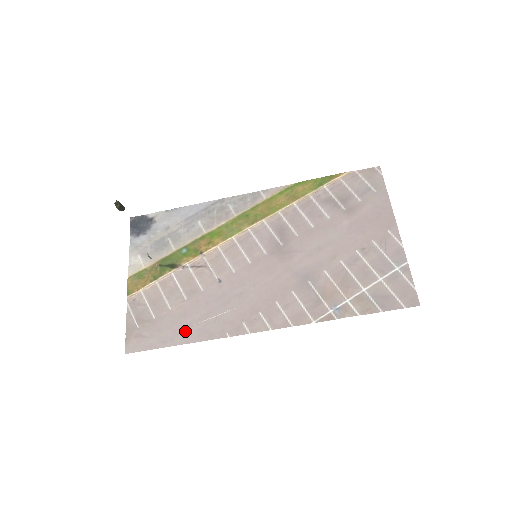
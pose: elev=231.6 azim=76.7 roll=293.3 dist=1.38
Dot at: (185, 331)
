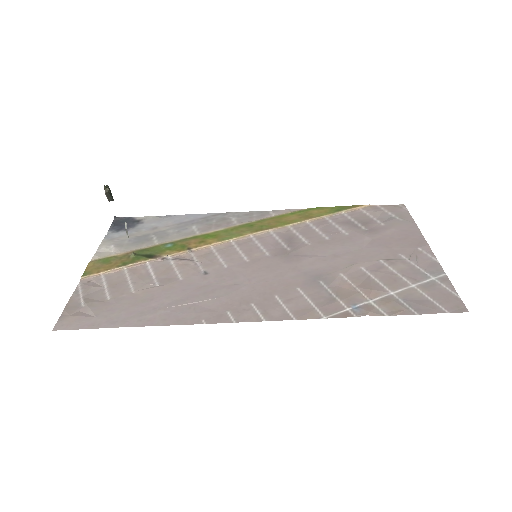
Dot at: (146, 314)
